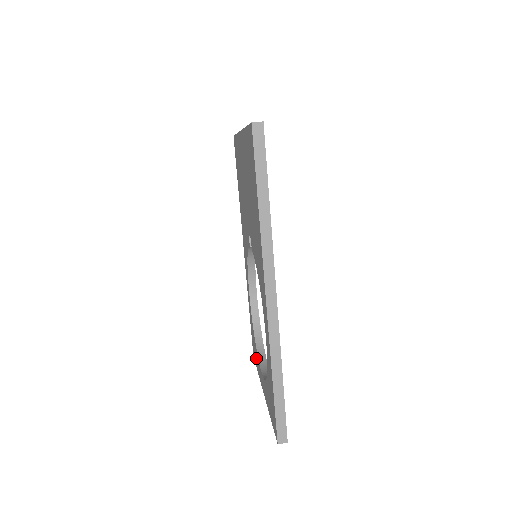
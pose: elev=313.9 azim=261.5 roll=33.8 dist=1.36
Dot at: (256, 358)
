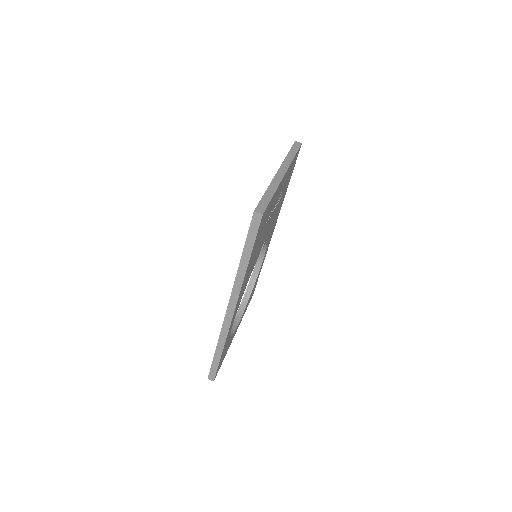
Dot at: occluded
